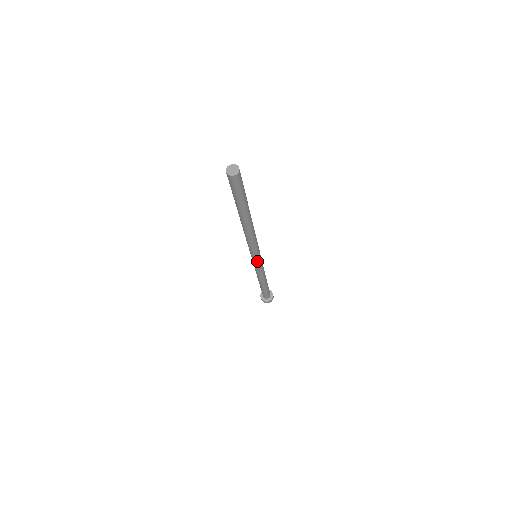
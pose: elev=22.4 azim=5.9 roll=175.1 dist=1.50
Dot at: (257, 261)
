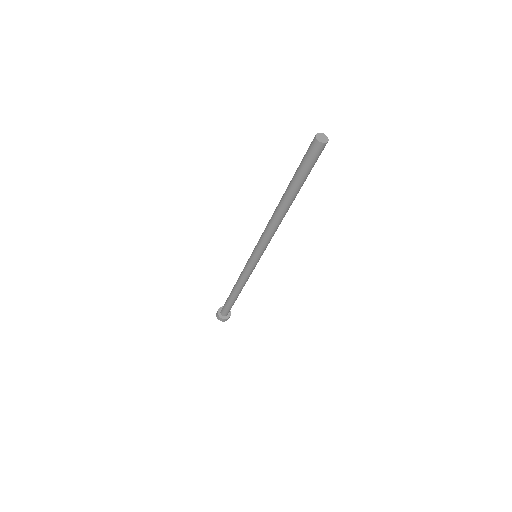
Dot at: (255, 262)
